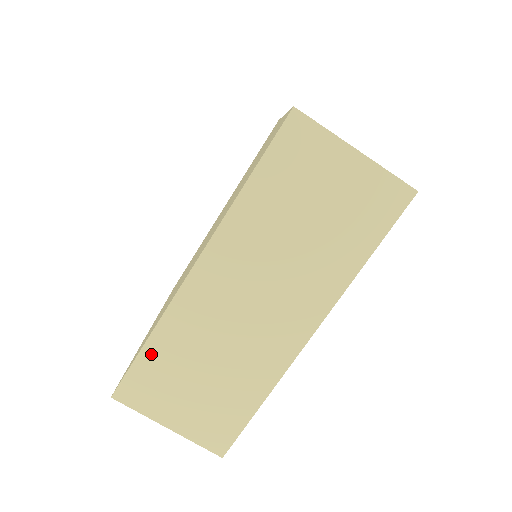
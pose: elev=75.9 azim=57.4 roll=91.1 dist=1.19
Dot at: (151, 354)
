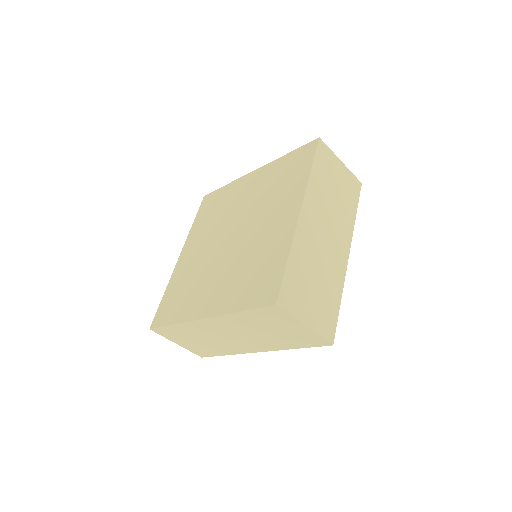
Dot at: (173, 328)
